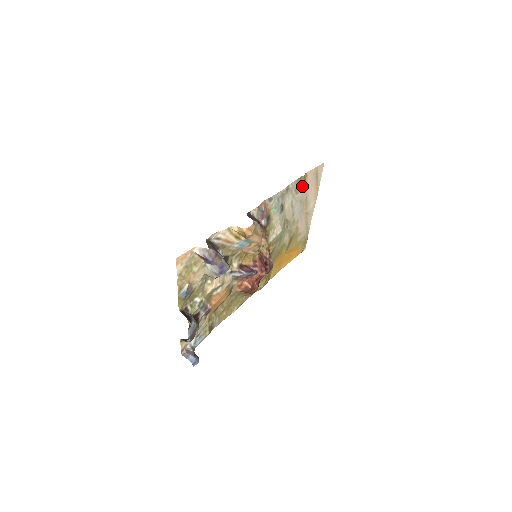
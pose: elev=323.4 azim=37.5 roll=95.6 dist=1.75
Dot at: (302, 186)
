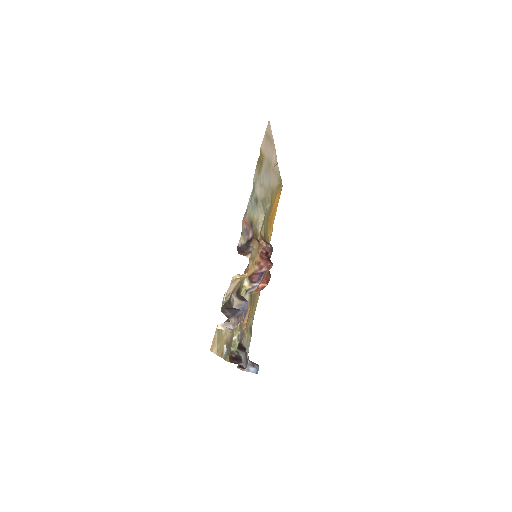
Dot at: (261, 162)
